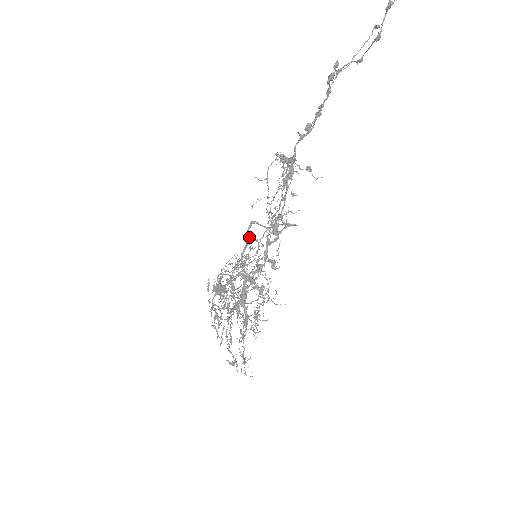
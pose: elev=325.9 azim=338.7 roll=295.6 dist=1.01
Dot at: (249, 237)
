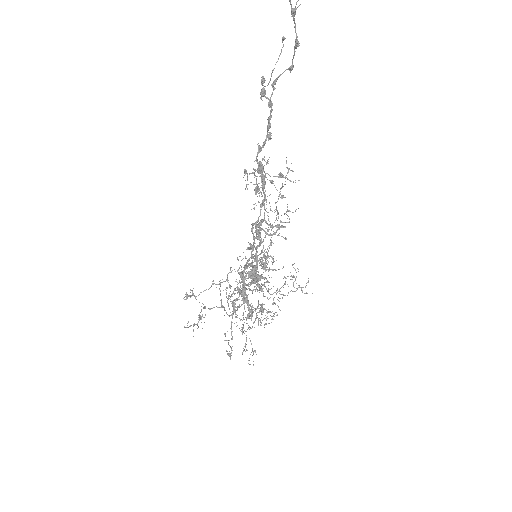
Dot at: (253, 237)
